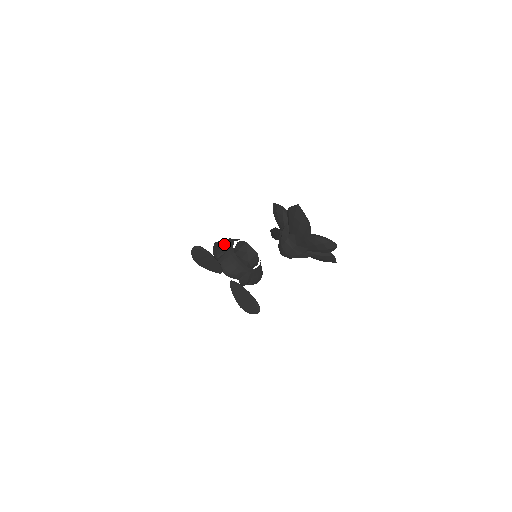
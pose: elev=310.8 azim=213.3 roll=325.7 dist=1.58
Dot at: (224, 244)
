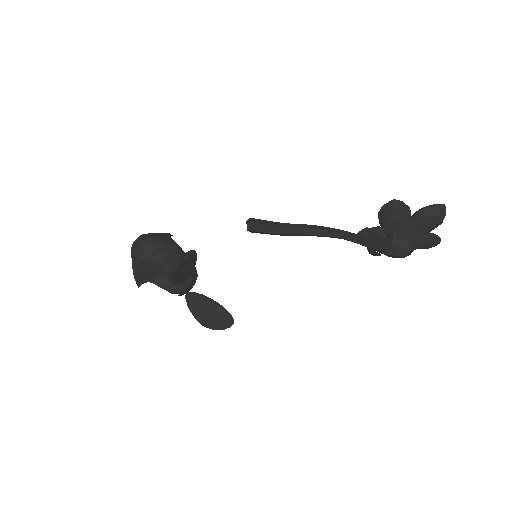
Dot at: (166, 242)
